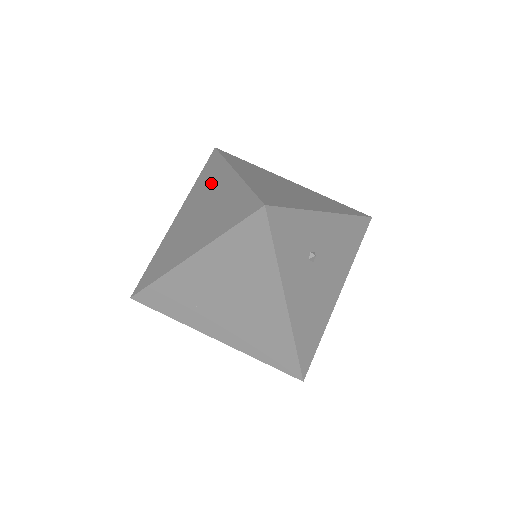
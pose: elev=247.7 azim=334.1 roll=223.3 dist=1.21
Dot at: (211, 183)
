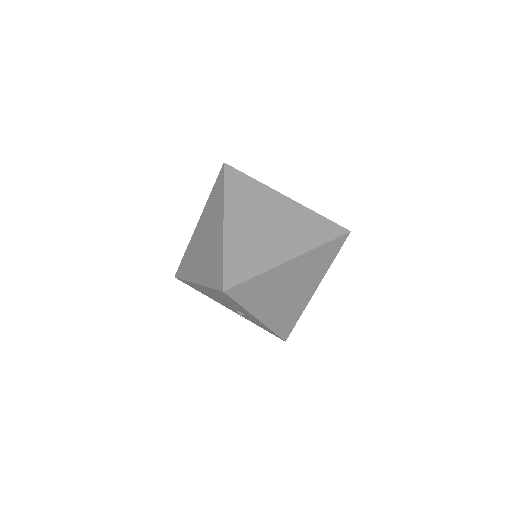
Dot at: (193, 249)
